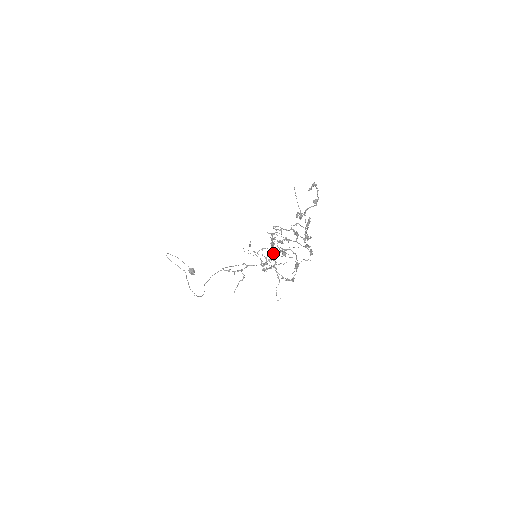
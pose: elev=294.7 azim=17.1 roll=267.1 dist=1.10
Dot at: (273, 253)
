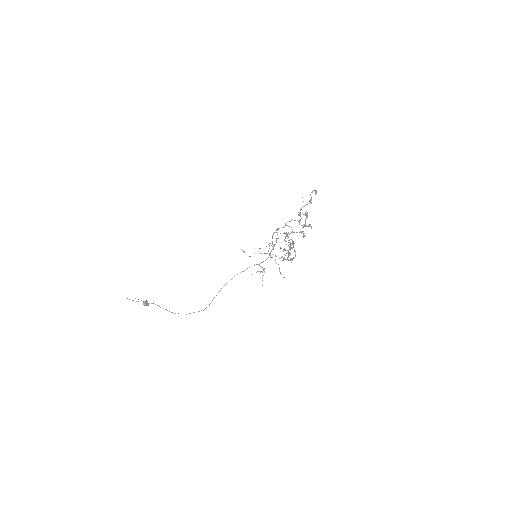
Dot at: occluded
